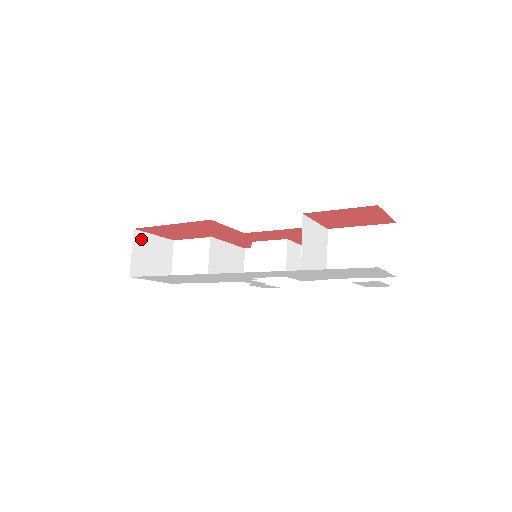
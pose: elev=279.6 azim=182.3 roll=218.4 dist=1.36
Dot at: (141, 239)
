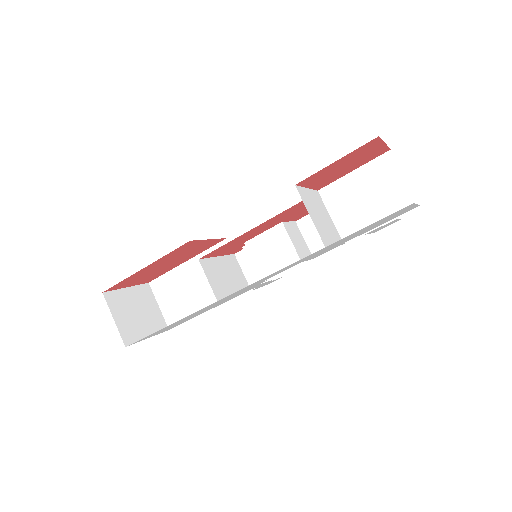
Dot at: (116, 299)
